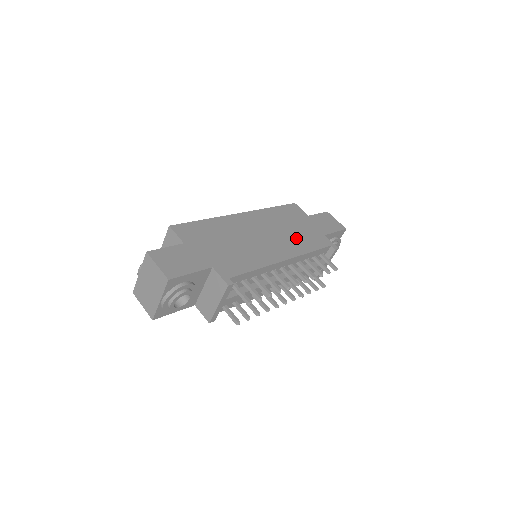
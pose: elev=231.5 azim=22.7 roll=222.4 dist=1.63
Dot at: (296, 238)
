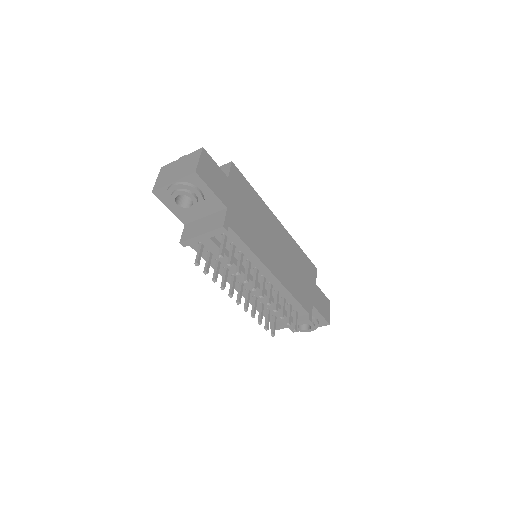
Dot at: (294, 278)
